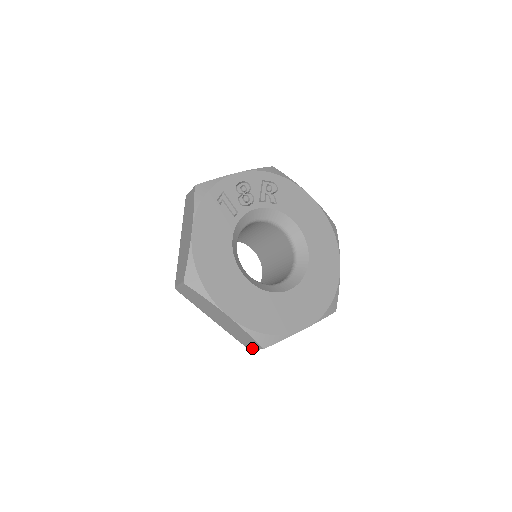
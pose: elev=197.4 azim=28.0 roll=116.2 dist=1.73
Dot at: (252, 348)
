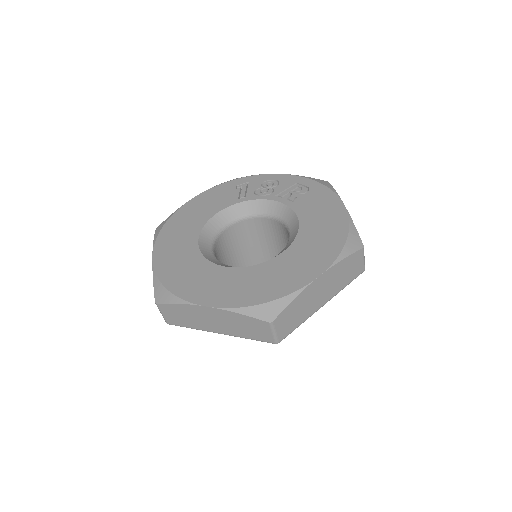
Dot at: occluded
